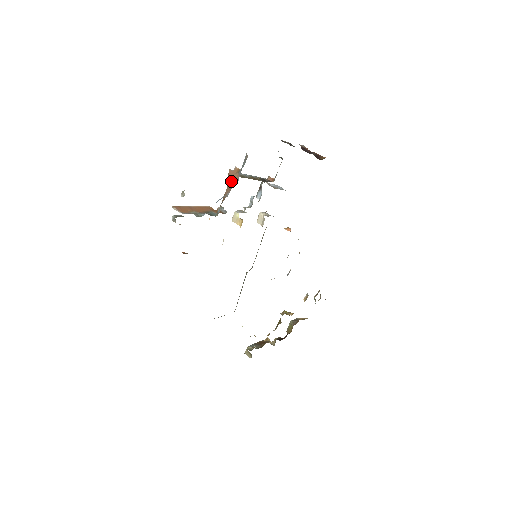
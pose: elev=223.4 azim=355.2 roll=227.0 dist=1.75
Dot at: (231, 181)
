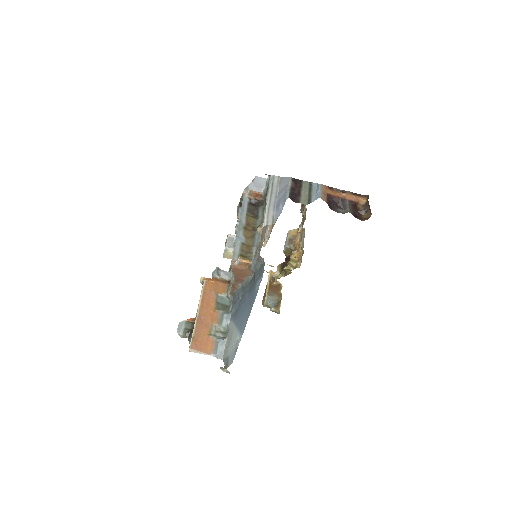
Dot at: (239, 275)
